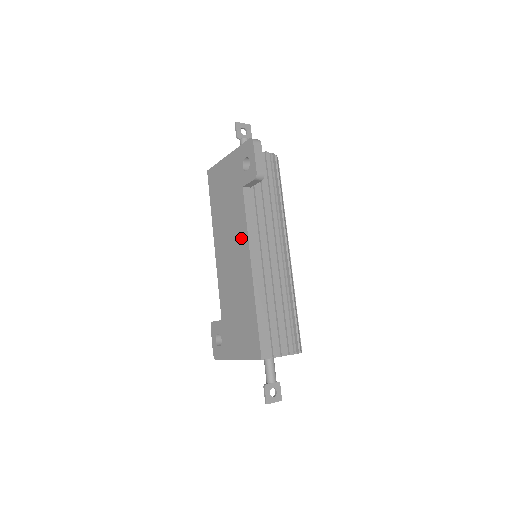
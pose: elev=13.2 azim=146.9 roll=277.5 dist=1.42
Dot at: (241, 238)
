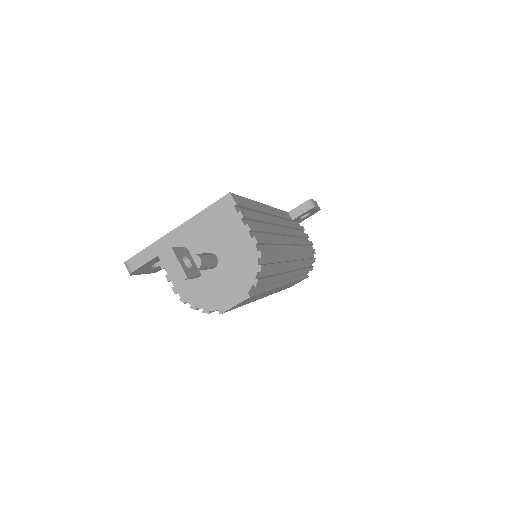
Dot at: occluded
